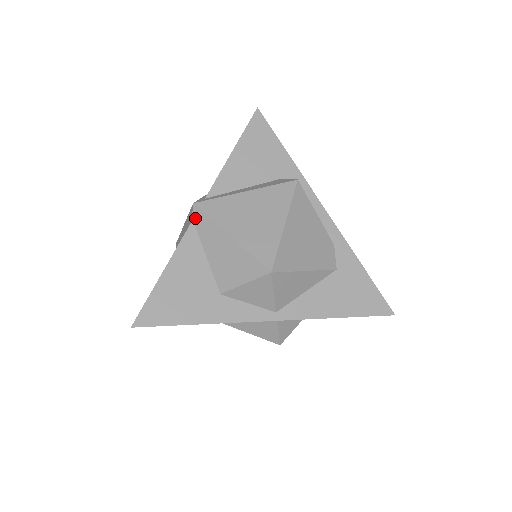
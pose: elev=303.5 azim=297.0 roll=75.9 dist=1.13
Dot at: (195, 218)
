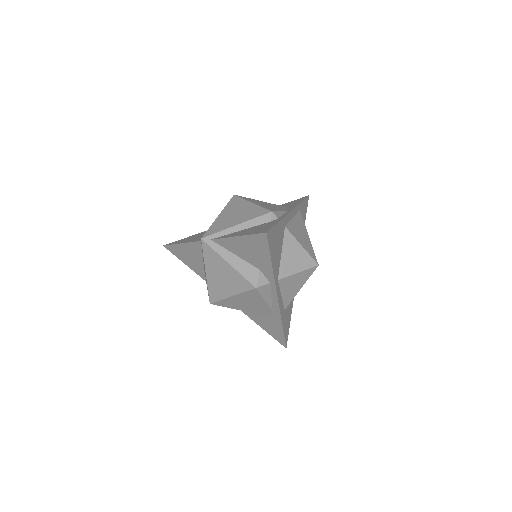
Dot at: (201, 243)
